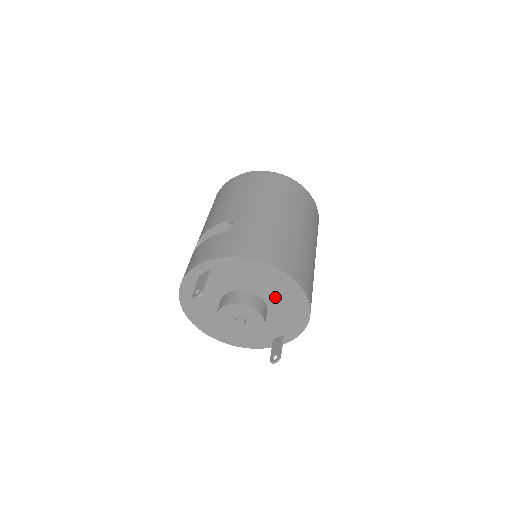
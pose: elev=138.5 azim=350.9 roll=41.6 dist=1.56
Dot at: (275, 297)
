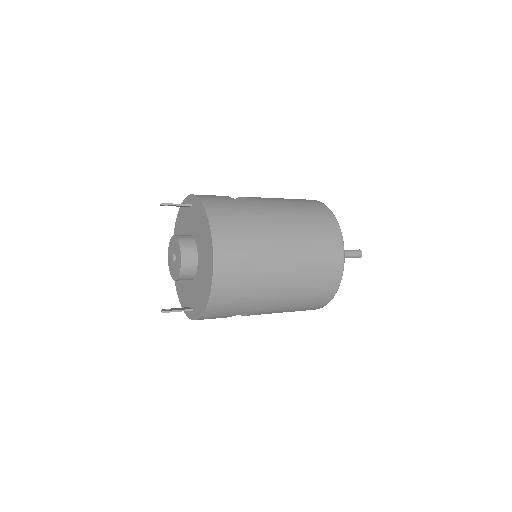
Dot at: (202, 265)
